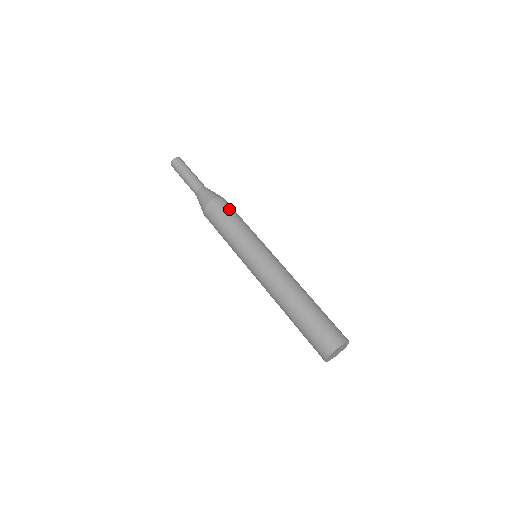
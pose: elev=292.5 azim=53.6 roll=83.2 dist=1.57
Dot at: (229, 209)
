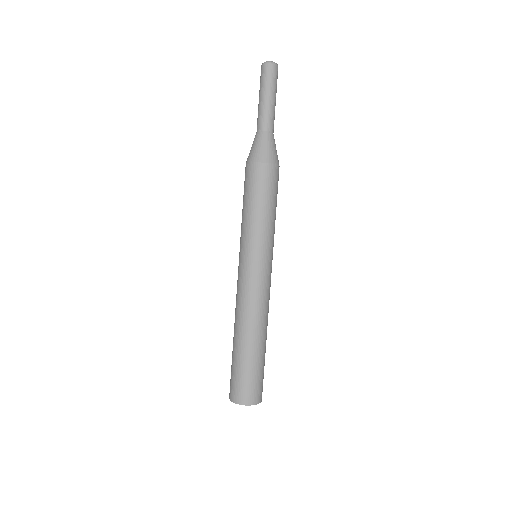
Dot at: (271, 188)
